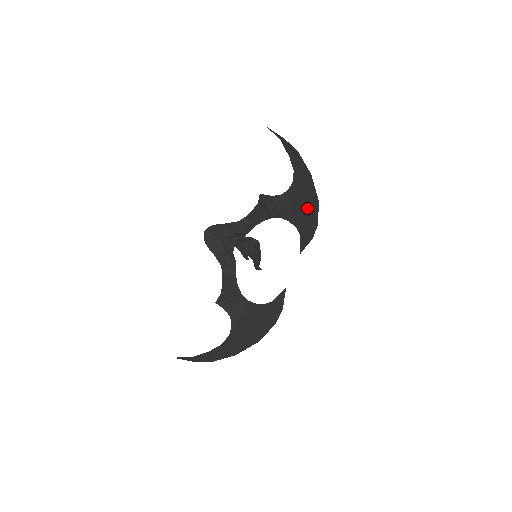
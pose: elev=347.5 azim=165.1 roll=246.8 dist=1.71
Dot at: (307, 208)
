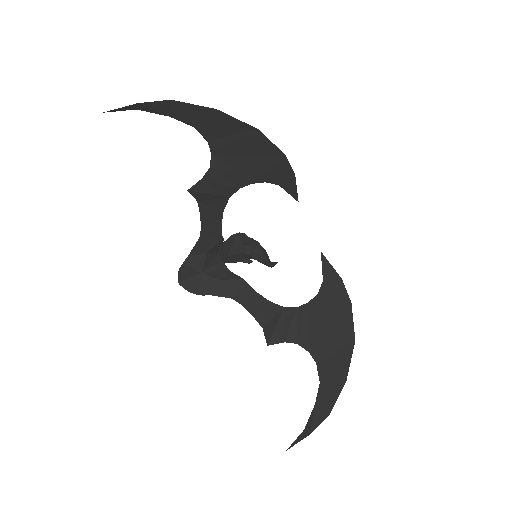
Dot at: (254, 150)
